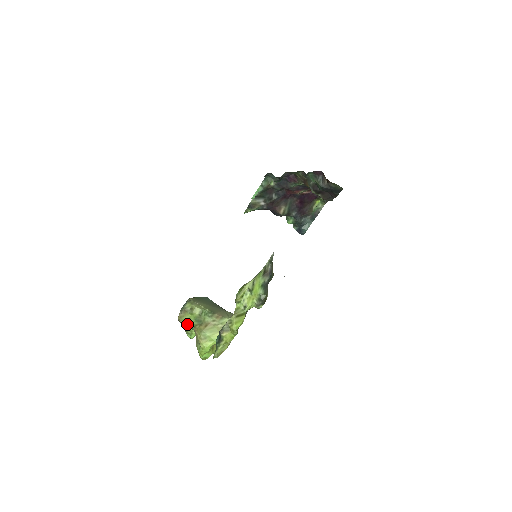
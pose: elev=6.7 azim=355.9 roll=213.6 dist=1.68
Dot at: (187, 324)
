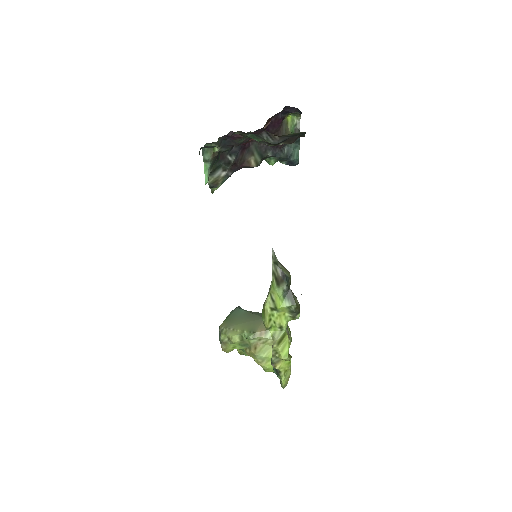
Dot at: occluded
